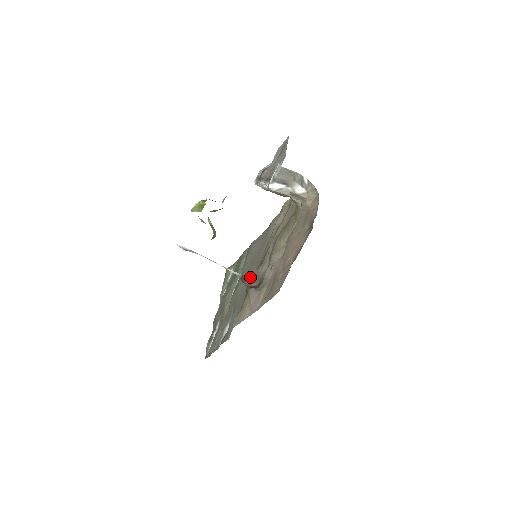
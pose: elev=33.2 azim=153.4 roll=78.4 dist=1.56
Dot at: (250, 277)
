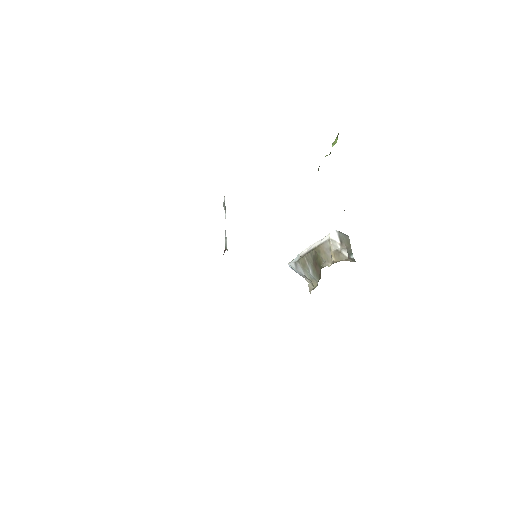
Dot at: occluded
